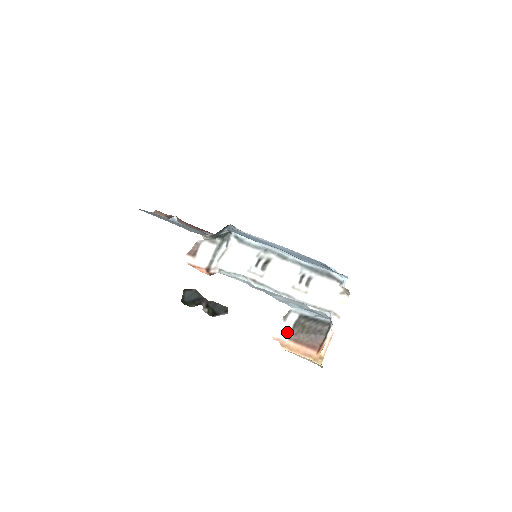
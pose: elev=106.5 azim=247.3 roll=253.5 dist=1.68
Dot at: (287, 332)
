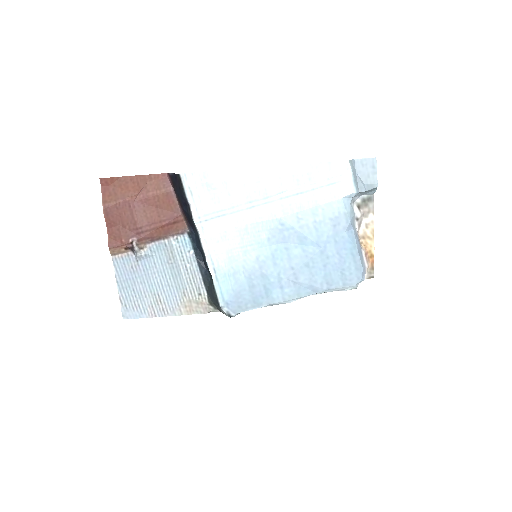
Dot at: occluded
